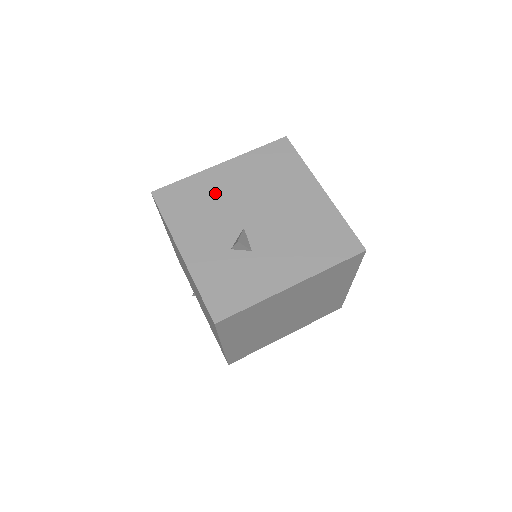
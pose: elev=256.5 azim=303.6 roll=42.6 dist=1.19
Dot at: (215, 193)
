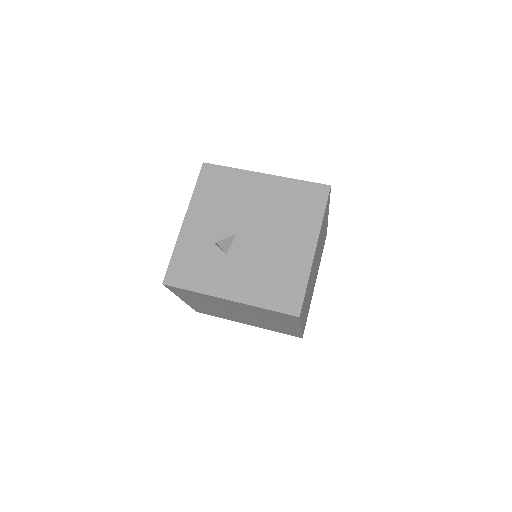
Dot at: (241, 194)
